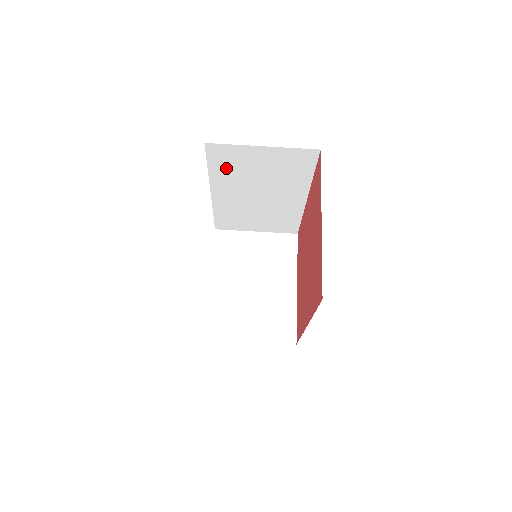
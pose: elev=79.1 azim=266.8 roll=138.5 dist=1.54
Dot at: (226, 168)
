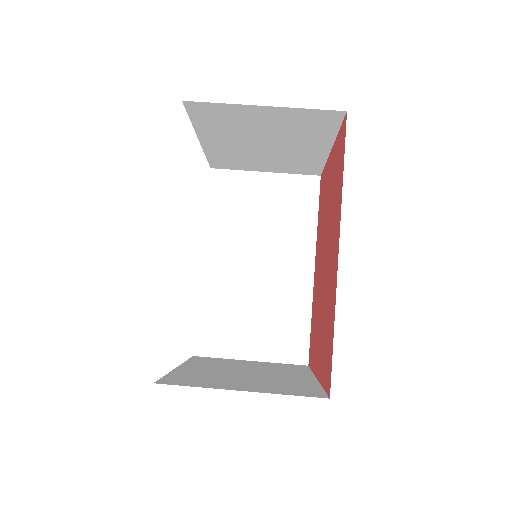
Dot at: (226, 209)
